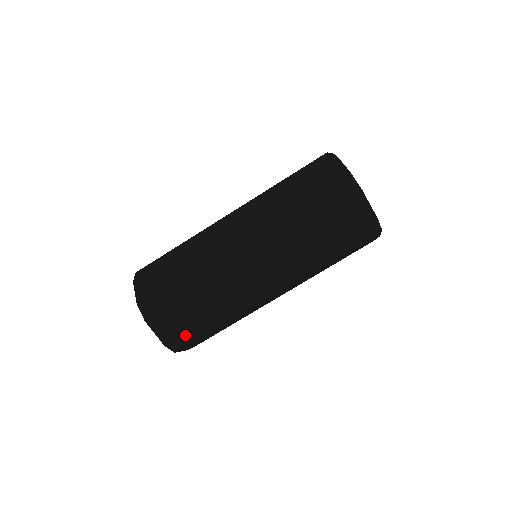
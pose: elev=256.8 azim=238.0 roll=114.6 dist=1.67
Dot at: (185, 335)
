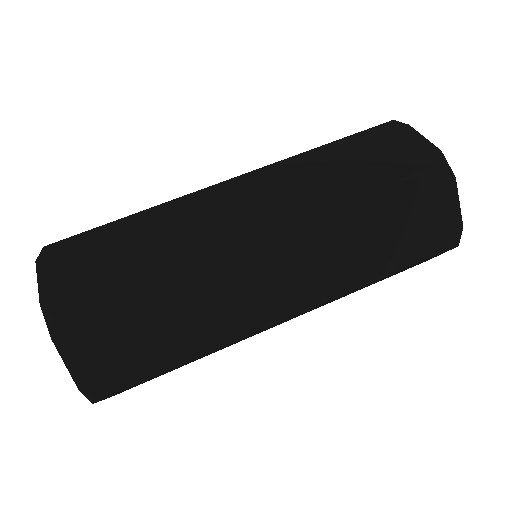
Dot at: (86, 290)
